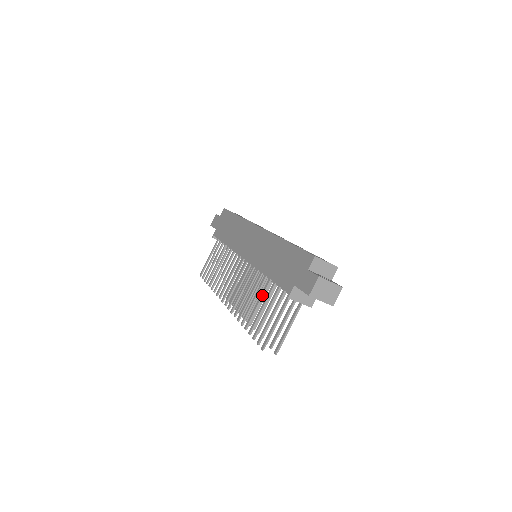
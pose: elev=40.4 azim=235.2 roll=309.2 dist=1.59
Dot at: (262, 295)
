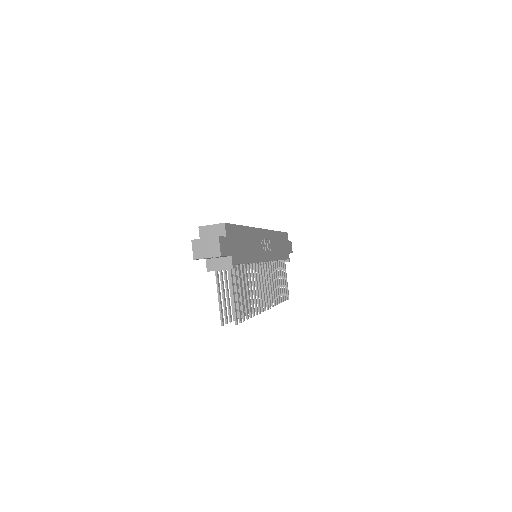
Dot at: occluded
